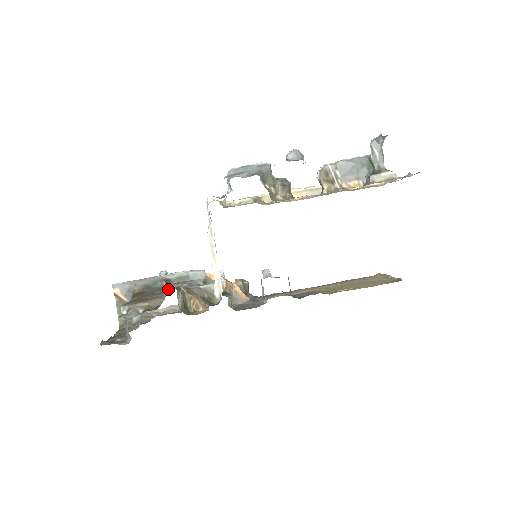
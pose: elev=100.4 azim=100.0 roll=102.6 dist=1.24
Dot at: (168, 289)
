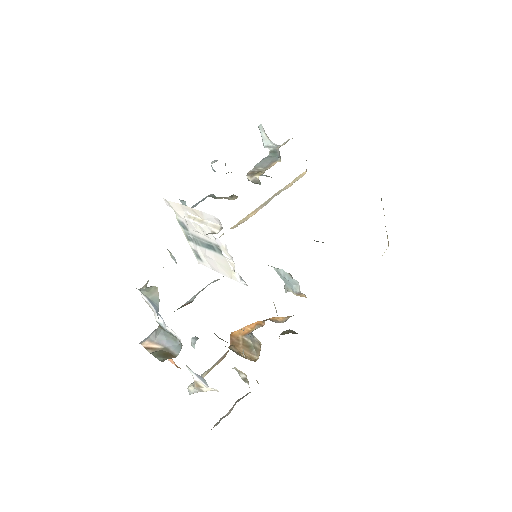
Dot at: occluded
